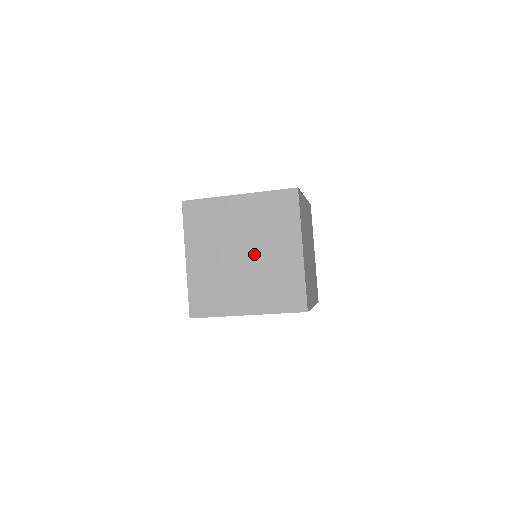
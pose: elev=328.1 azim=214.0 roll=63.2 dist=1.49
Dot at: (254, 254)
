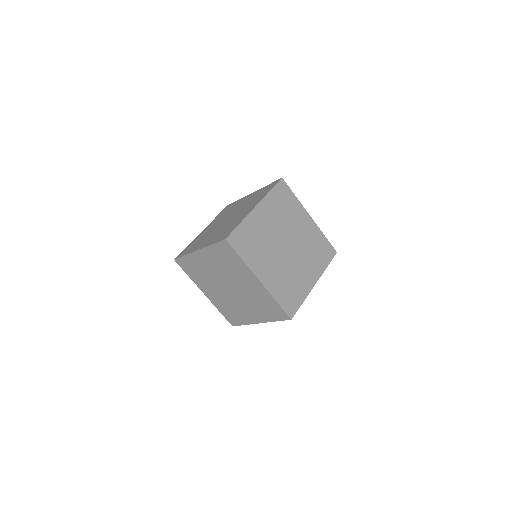
Dot at: (232, 214)
